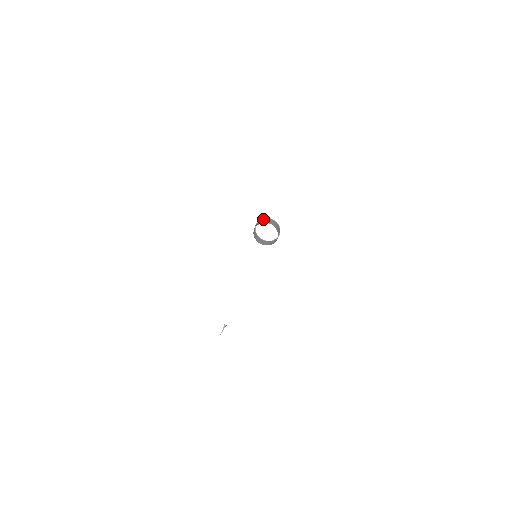
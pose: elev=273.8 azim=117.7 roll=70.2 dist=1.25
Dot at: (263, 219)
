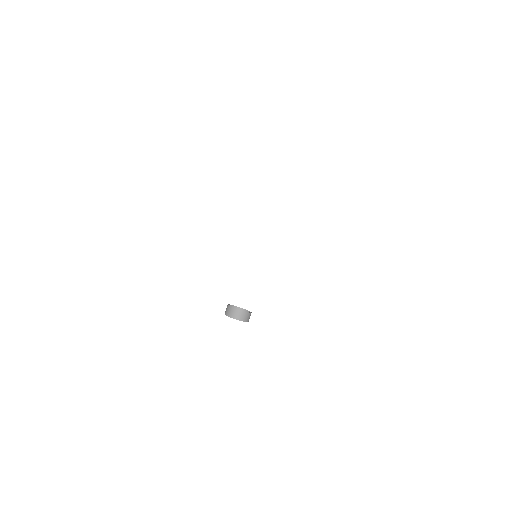
Dot at: (232, 316)
